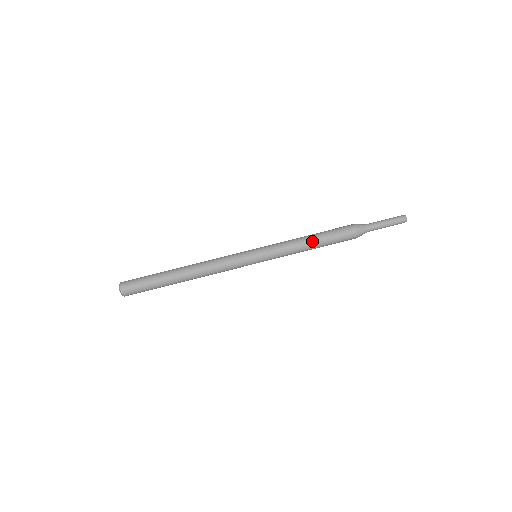
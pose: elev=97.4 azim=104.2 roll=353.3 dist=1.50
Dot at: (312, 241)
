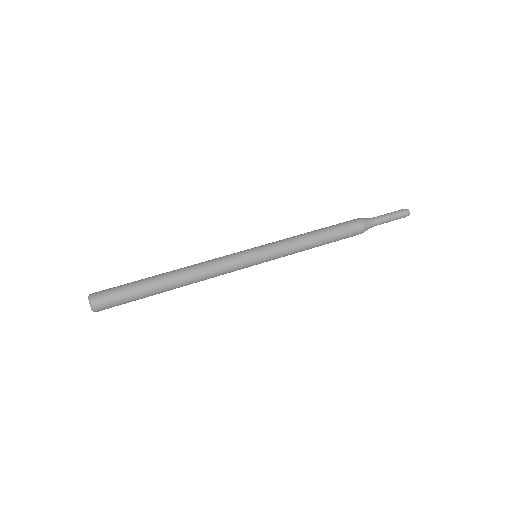
Dot at: (319, 239)
